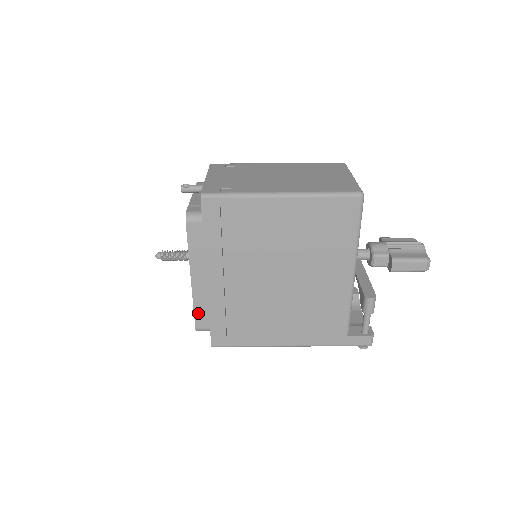
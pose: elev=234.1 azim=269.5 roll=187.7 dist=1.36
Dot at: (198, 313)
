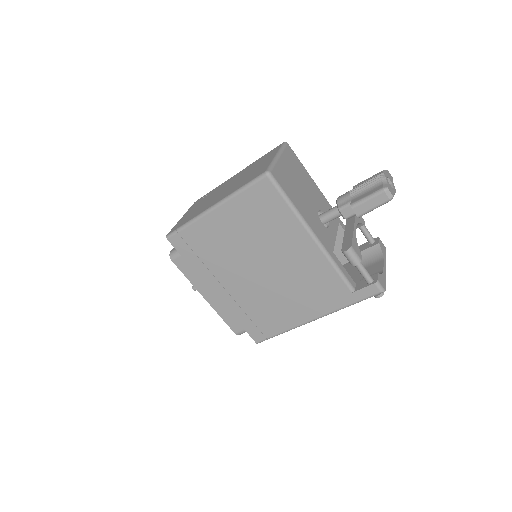
Dot at: (228, 321)
